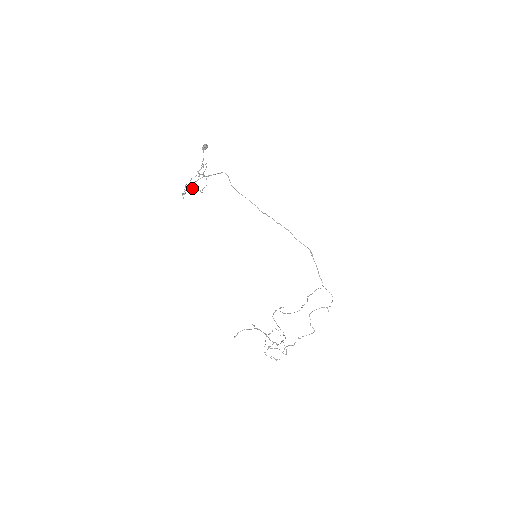
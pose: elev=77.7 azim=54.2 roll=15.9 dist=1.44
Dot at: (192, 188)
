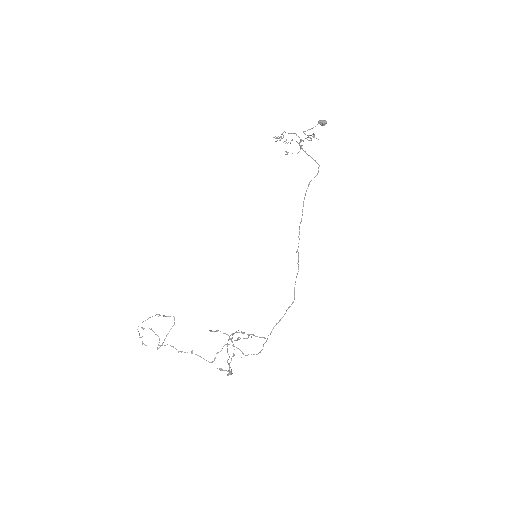
Dot at: (285, 141)
